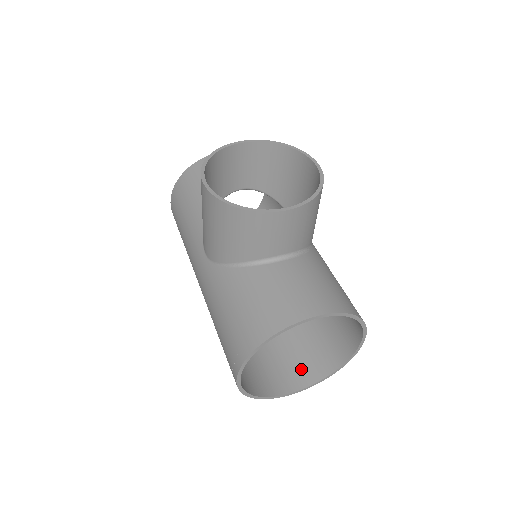
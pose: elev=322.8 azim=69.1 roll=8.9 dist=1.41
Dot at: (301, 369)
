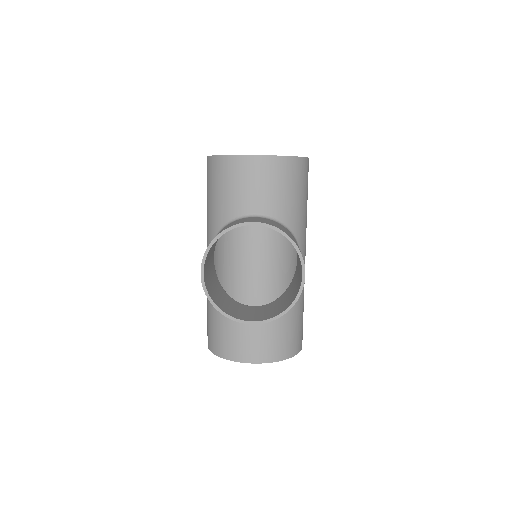
Dot at: occluded
